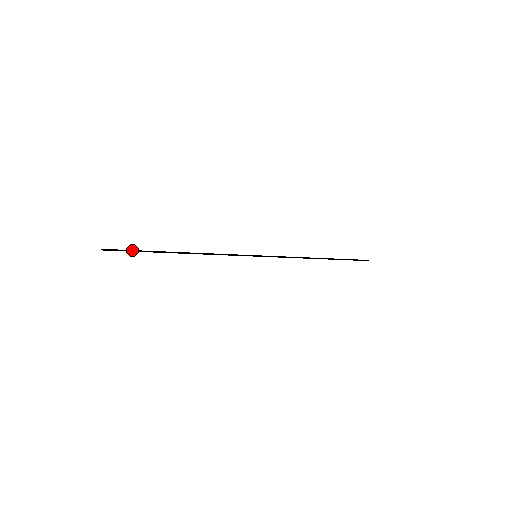
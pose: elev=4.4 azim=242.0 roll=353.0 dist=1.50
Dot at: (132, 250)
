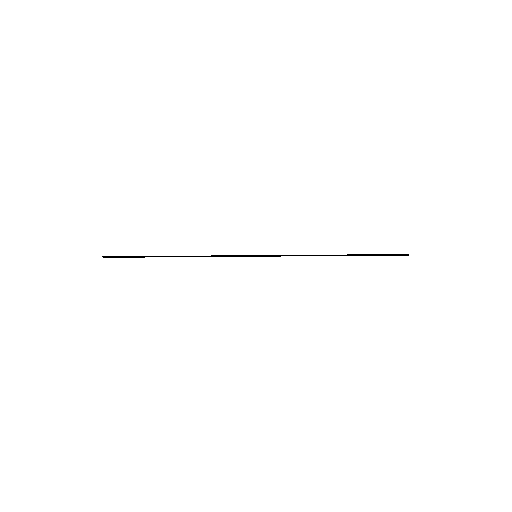
Dot at: (129, 256)
